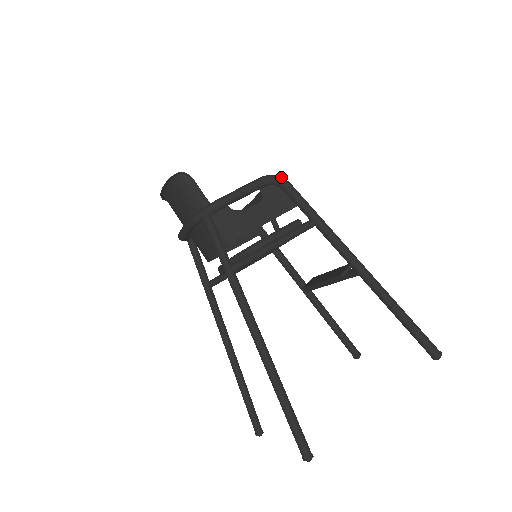
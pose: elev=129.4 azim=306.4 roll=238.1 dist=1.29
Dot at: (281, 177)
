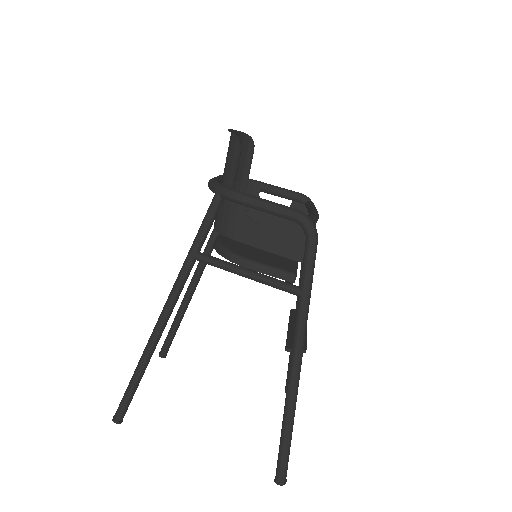
Dot at: (314, 228)
